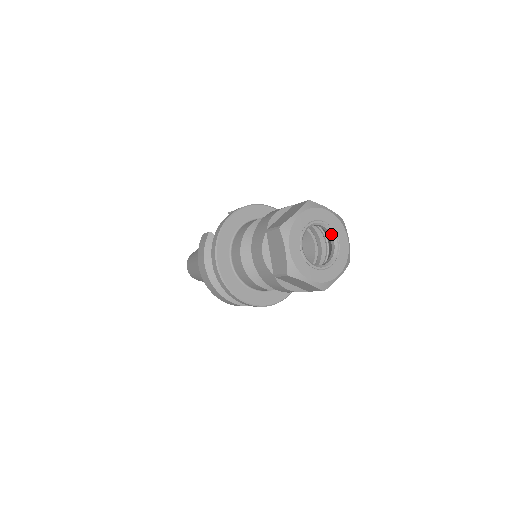
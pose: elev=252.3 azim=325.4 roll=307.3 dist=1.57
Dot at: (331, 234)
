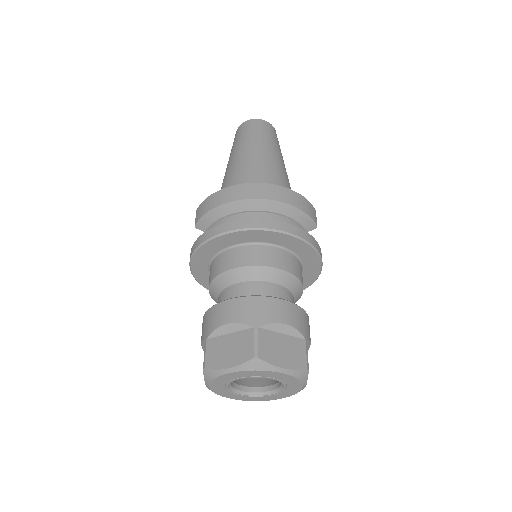
Dot at: (257, 376)
